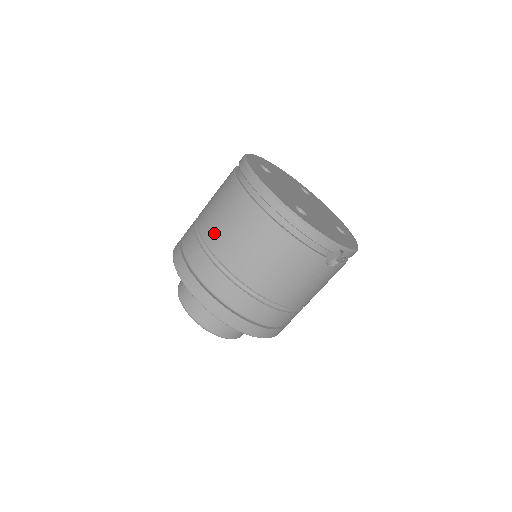
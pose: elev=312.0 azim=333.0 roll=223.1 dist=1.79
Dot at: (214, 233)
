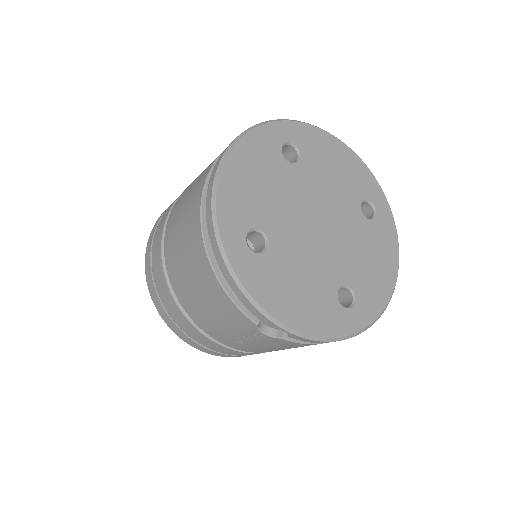
Dot at: (177, 204)
